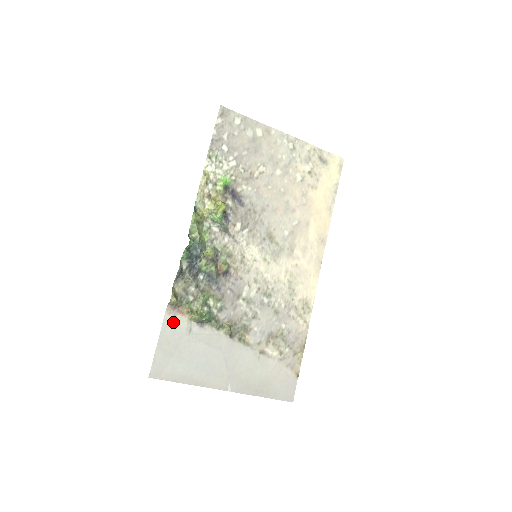
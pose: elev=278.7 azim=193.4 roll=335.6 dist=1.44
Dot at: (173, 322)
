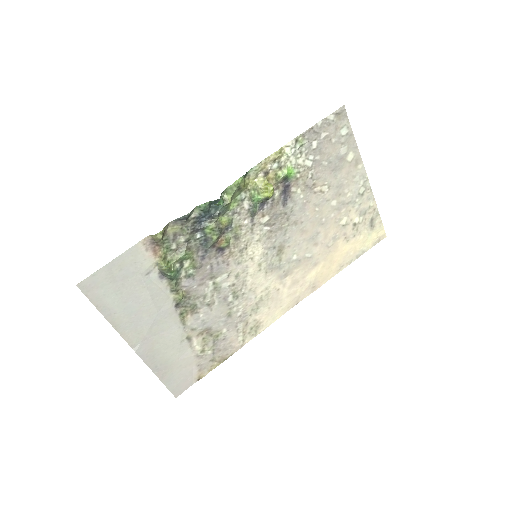
Dot at: (140, 254)
